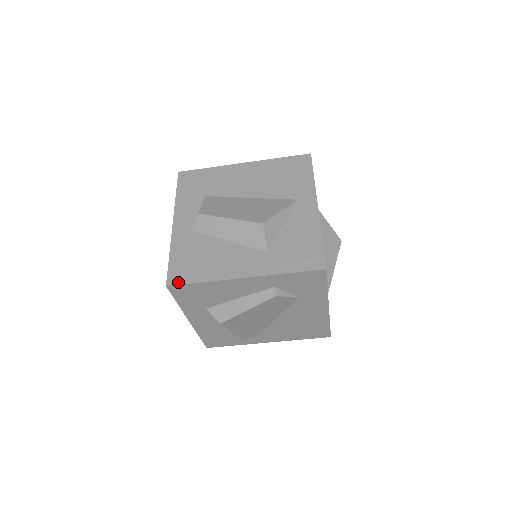
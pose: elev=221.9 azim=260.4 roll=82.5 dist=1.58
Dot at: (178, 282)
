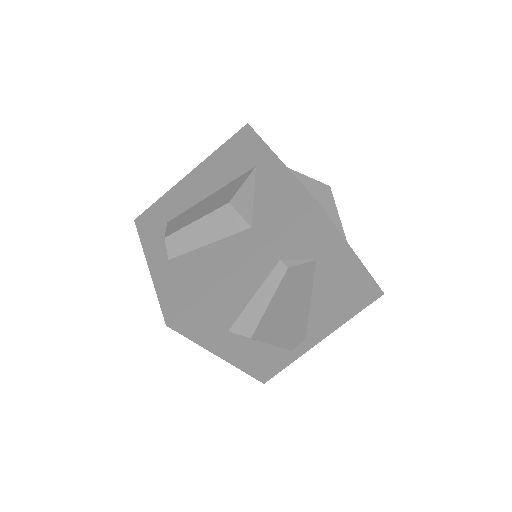
Dot at: (176, 314)
